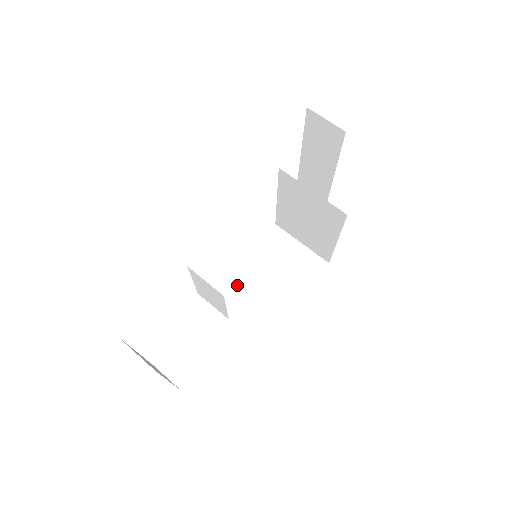
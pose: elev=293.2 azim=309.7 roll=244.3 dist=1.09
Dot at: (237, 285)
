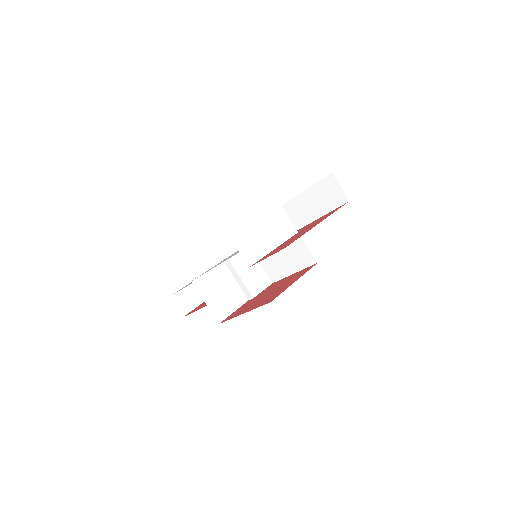
Dot at: occluded
